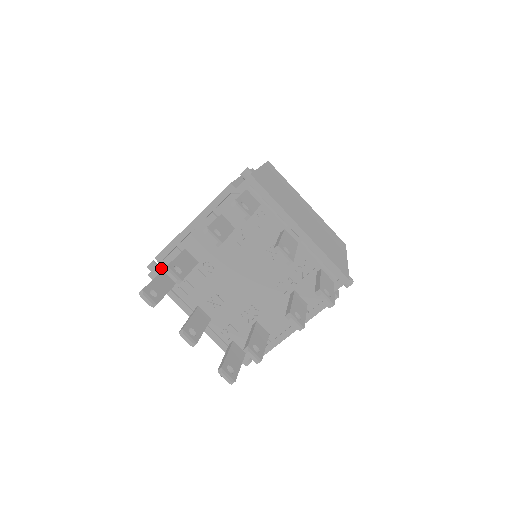
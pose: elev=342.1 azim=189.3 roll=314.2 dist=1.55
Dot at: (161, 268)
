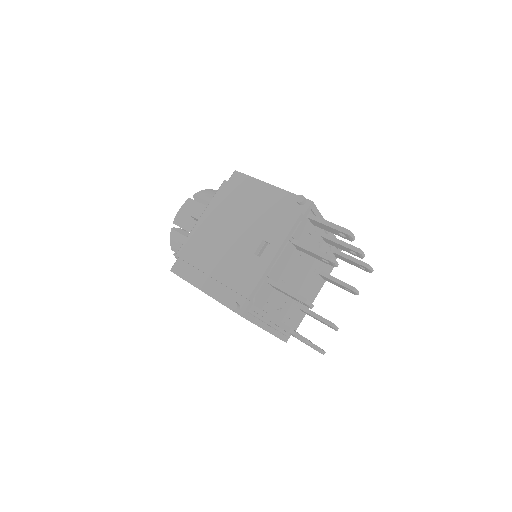
Dot at: (251, 304)
